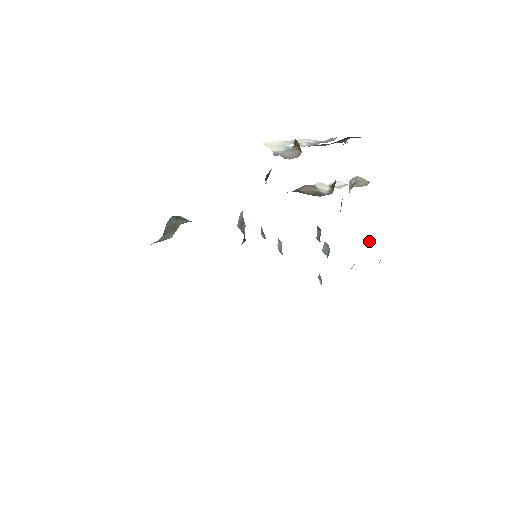
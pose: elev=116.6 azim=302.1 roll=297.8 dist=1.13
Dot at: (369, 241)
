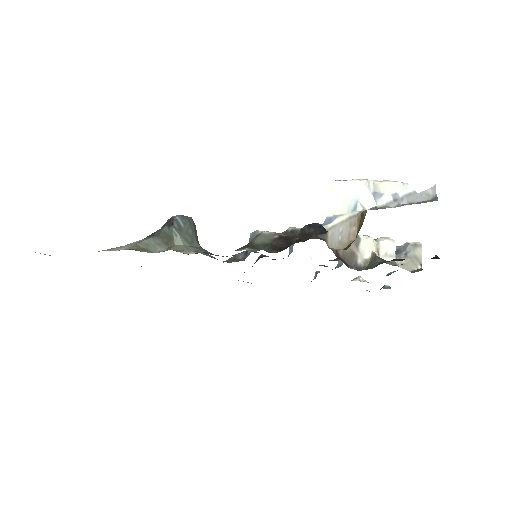
Dot at: (389, 274)
